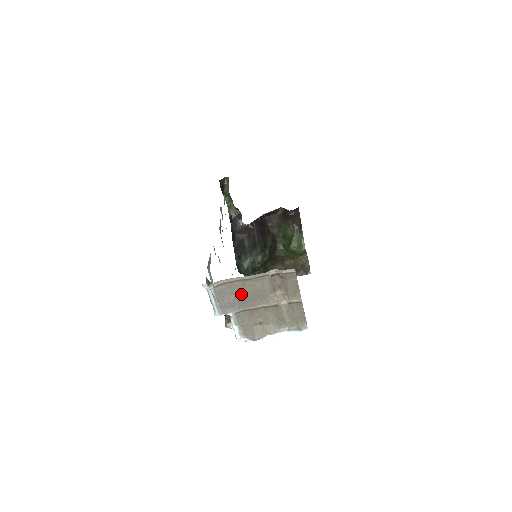
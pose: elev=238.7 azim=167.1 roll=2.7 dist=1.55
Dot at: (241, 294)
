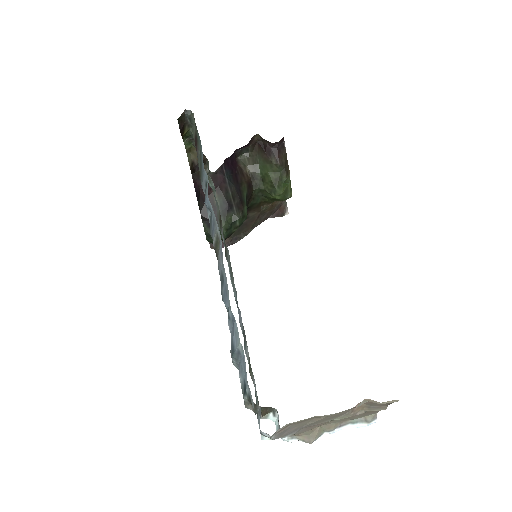
Dot at: (309, 424)
